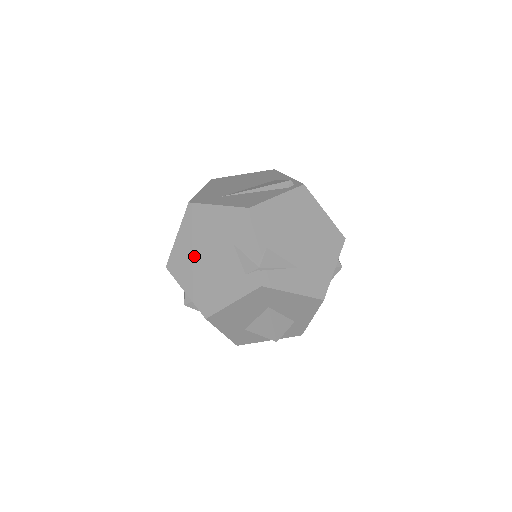
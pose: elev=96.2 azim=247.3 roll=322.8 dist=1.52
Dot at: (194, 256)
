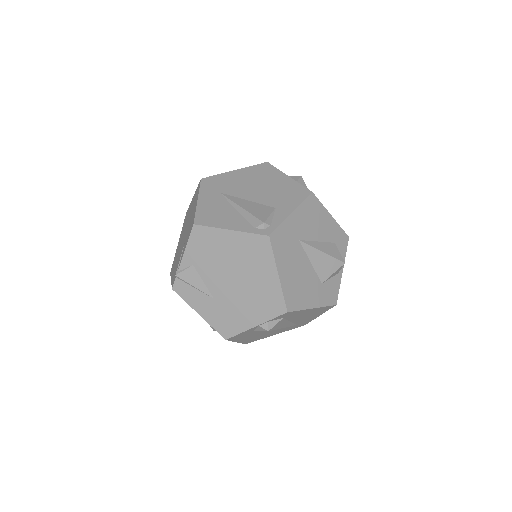
Dot at: (186, 223)
